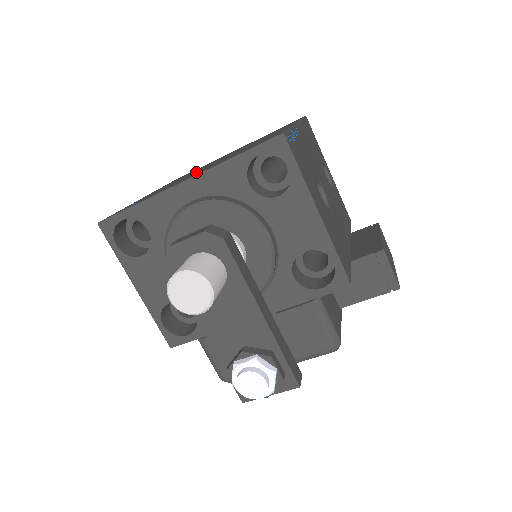
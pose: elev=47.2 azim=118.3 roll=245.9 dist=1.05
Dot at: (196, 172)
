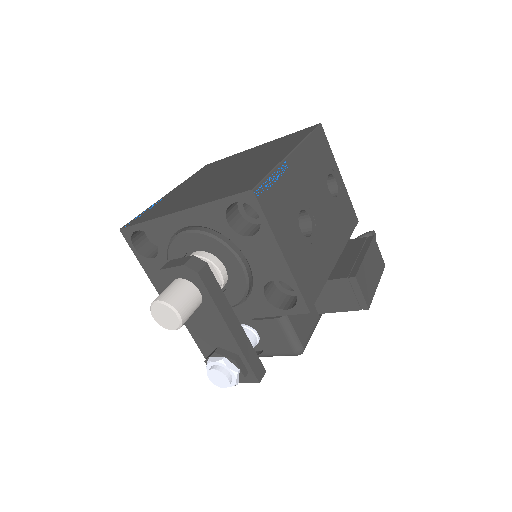
Dot at: (202, 187)
